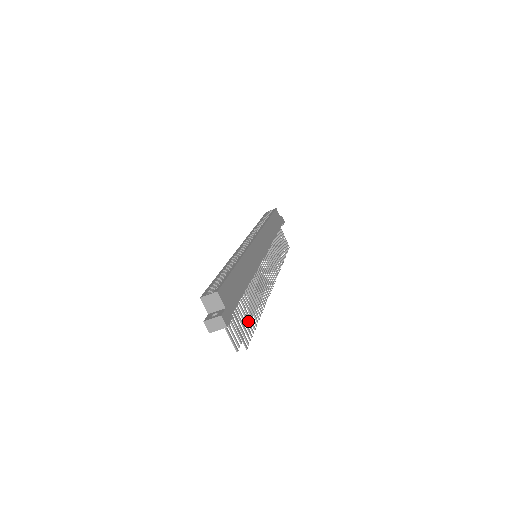
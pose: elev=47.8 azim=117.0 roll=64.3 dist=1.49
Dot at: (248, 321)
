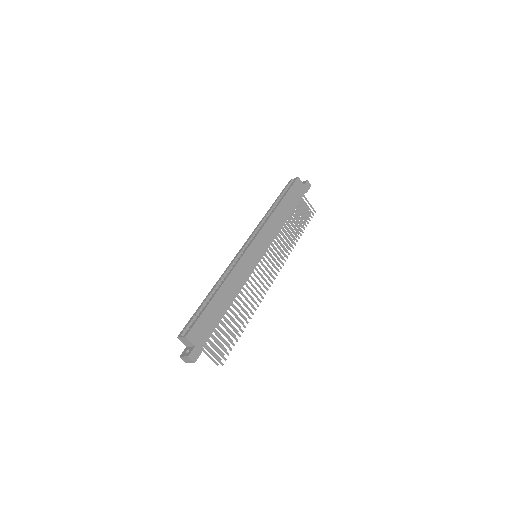
Dot at: (228, 338)
